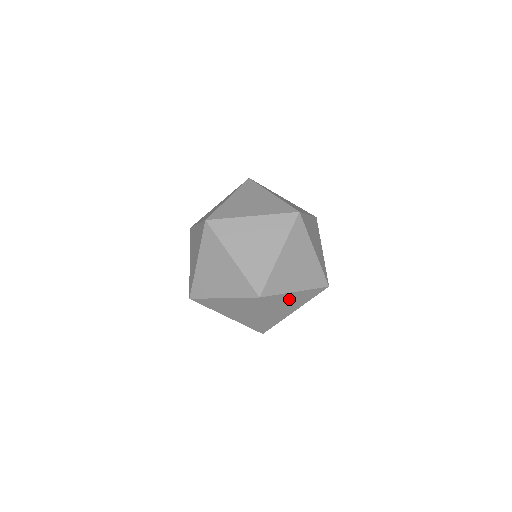
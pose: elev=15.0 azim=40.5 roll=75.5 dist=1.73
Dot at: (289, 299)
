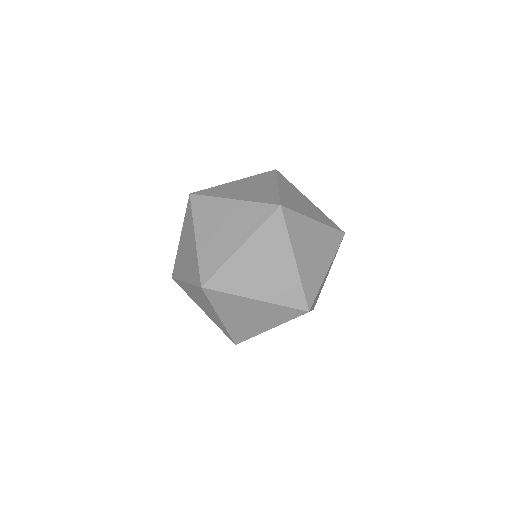
Dot at: (251, 307)
